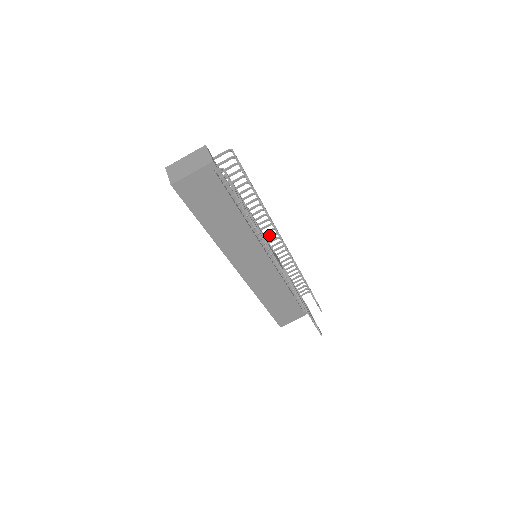
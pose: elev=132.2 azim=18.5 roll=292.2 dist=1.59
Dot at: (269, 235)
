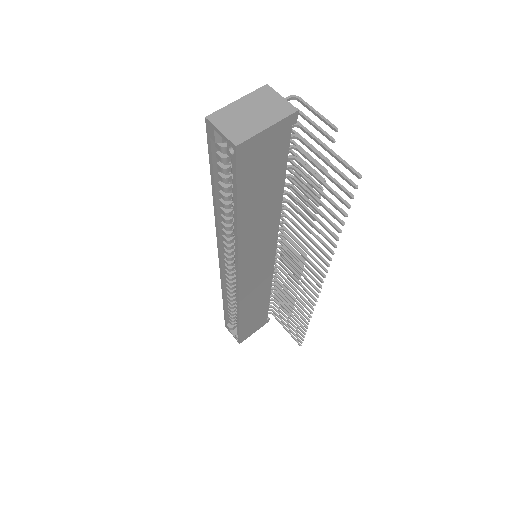
Dot at: occluded
